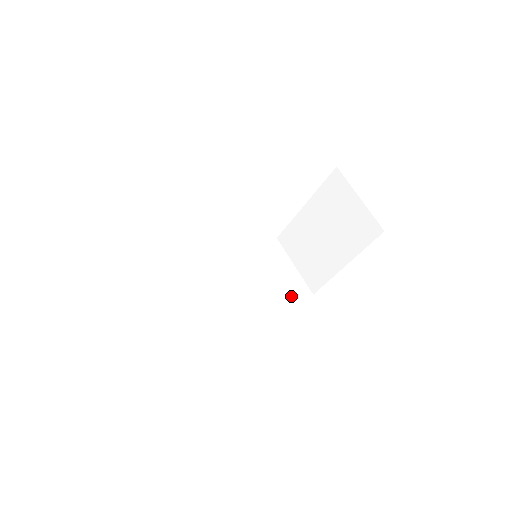
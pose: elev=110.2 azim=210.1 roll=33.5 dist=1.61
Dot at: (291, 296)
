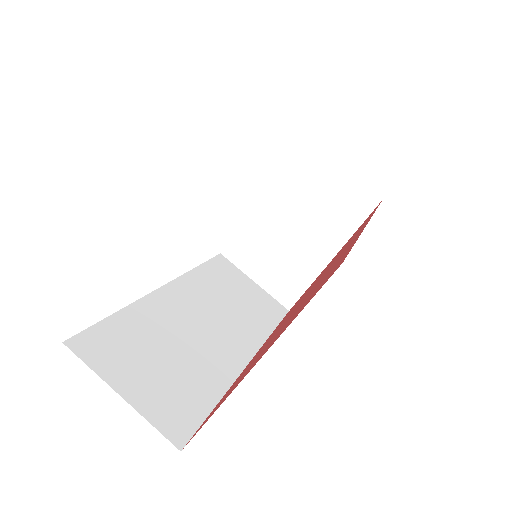
Dot at: (271, 317)
